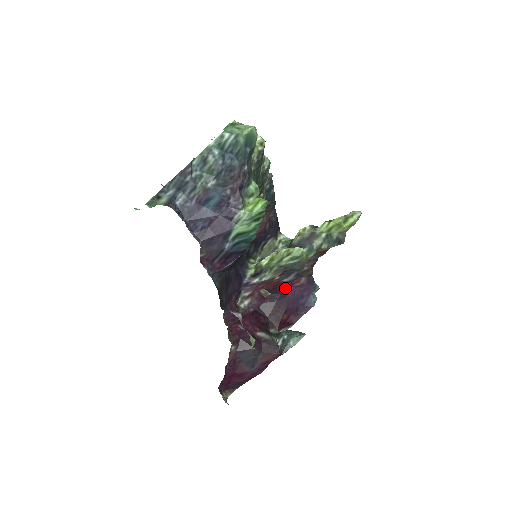
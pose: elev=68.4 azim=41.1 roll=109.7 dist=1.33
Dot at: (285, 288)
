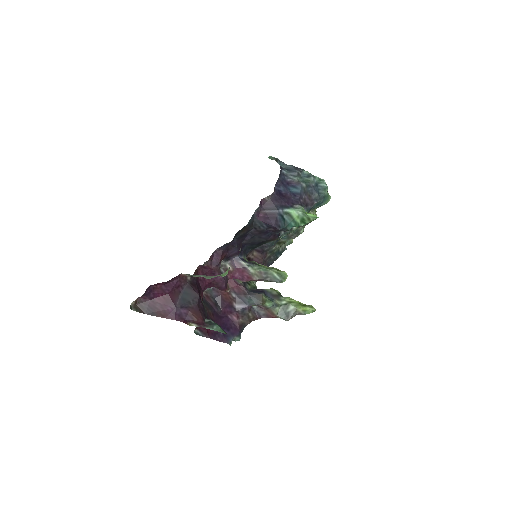
Dot at: (228, 310)
